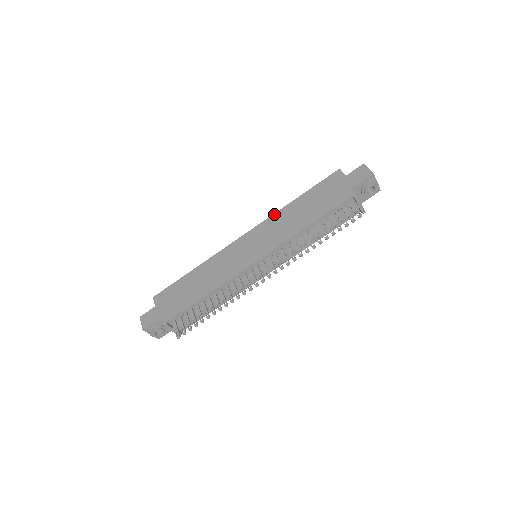
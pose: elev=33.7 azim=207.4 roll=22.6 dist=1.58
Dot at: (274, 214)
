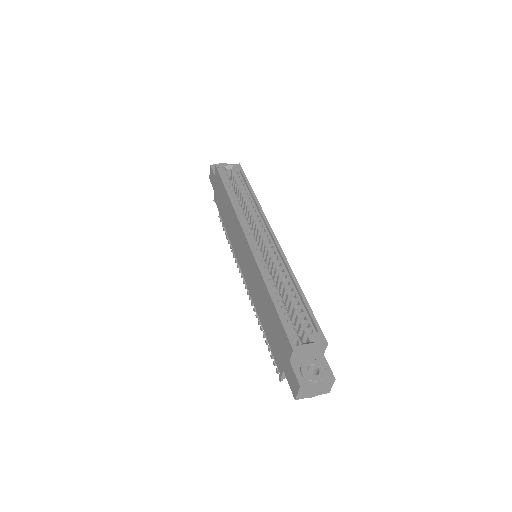
Dot at: (258, 270)
